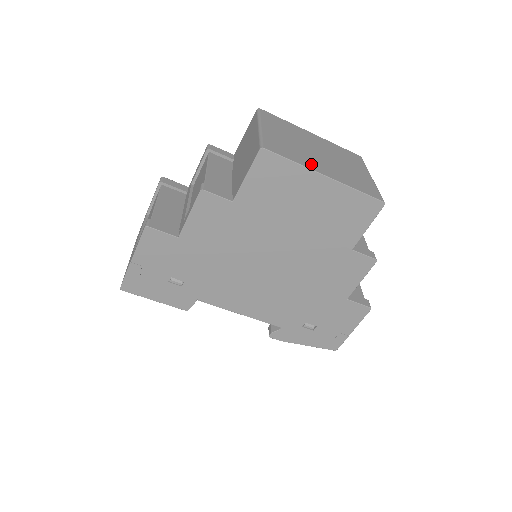
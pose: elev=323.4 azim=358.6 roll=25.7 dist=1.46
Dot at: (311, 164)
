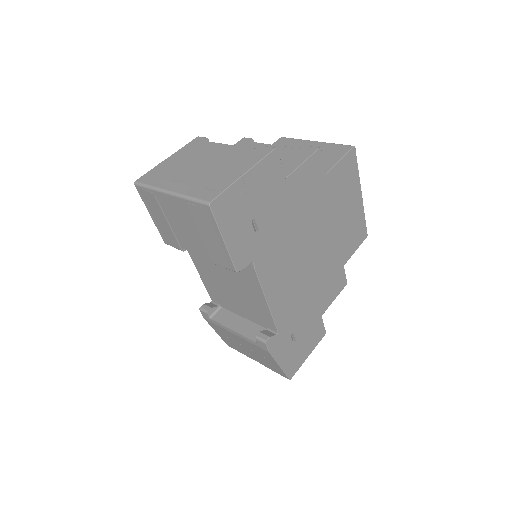
Dot at: occluded
